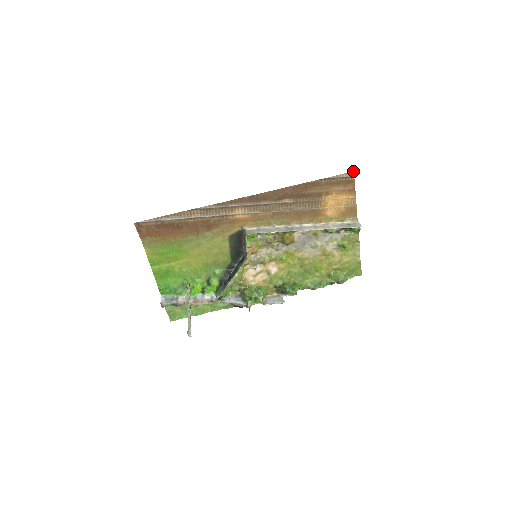
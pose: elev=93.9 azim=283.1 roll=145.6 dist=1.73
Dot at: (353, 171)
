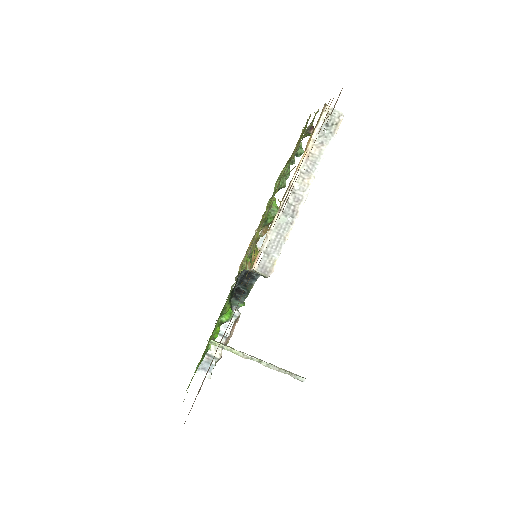
Dot at: occluded
